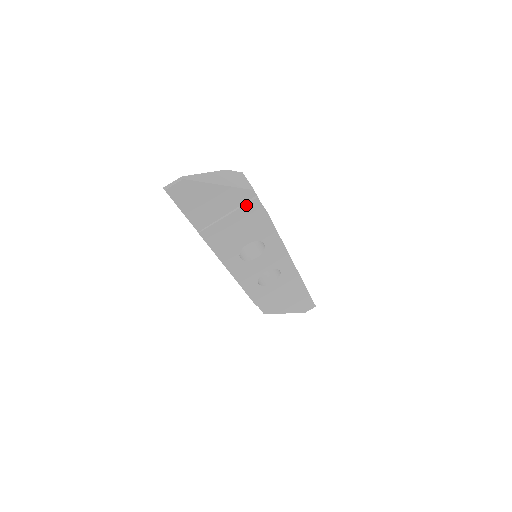
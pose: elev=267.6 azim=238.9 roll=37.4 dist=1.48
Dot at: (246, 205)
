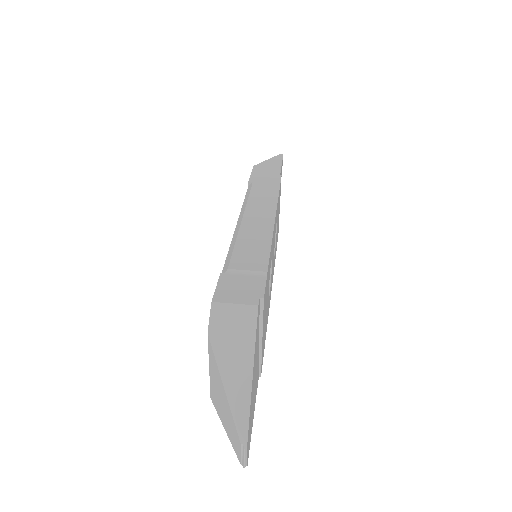
Dot at: (263, 314)
